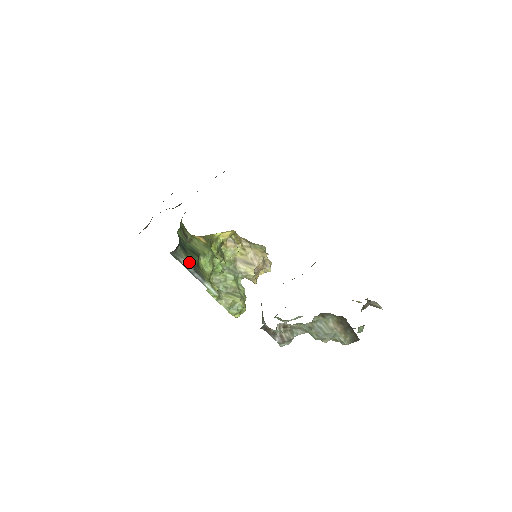
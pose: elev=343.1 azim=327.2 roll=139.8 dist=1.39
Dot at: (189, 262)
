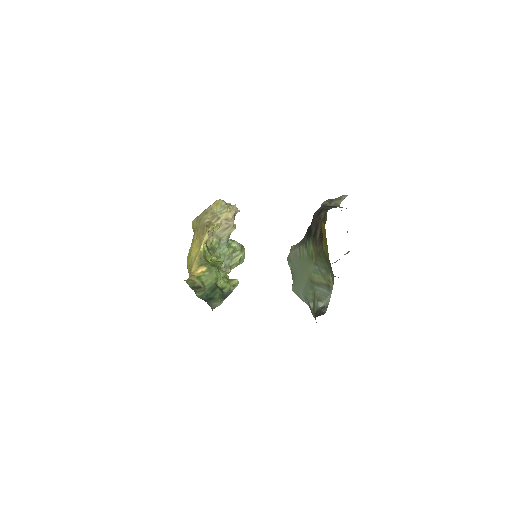
Dot at: (220, 301)
